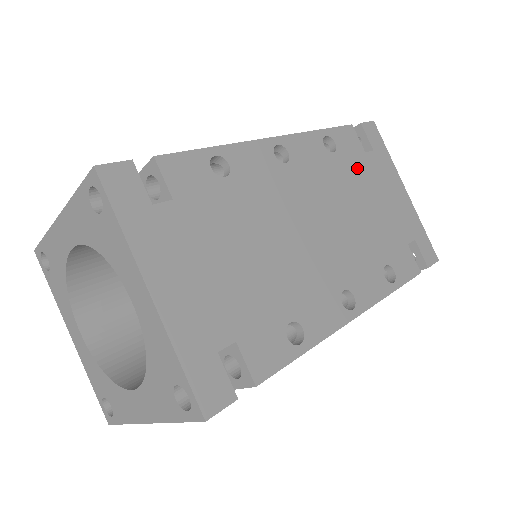
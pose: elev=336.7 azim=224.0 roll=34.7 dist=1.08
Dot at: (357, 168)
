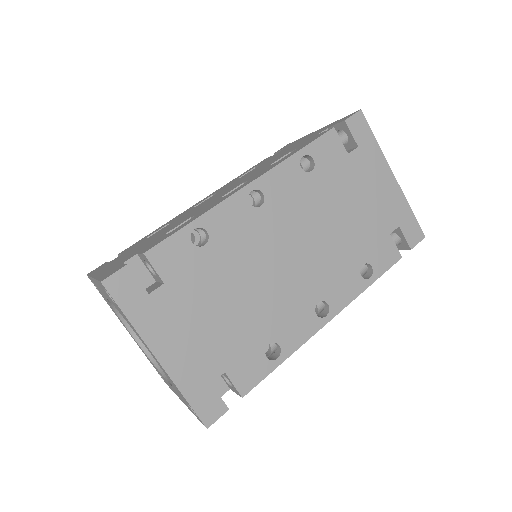
Dot at: (337, 176)
